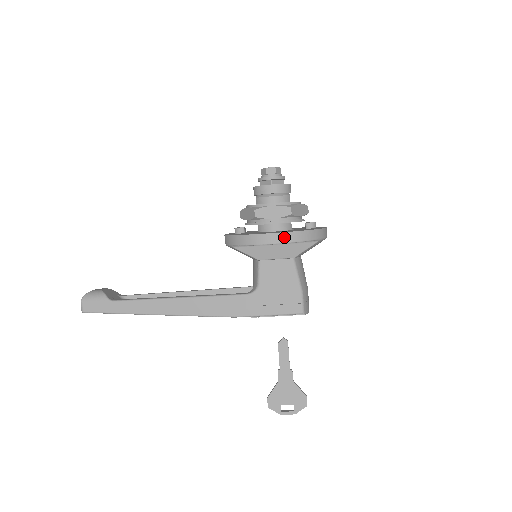
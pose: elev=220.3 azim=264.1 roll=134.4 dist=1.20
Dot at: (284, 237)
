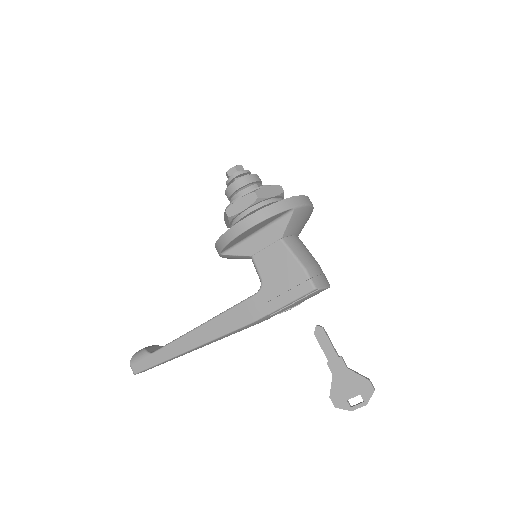
Dot at: (252, 220)
